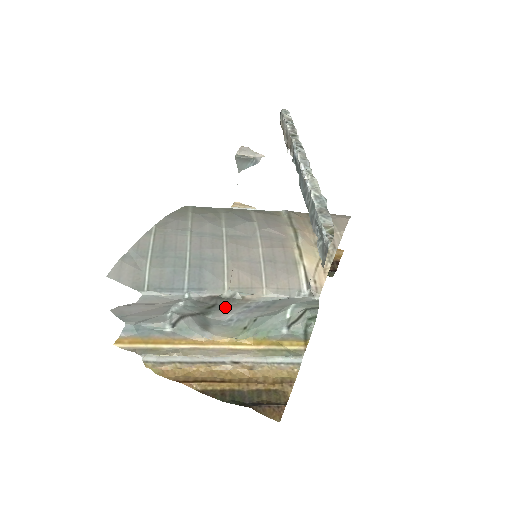
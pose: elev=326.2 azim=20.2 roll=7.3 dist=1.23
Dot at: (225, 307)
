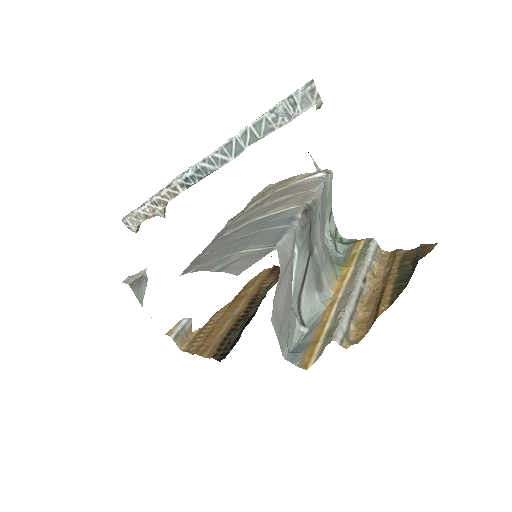
Dot at: (314, 225)
